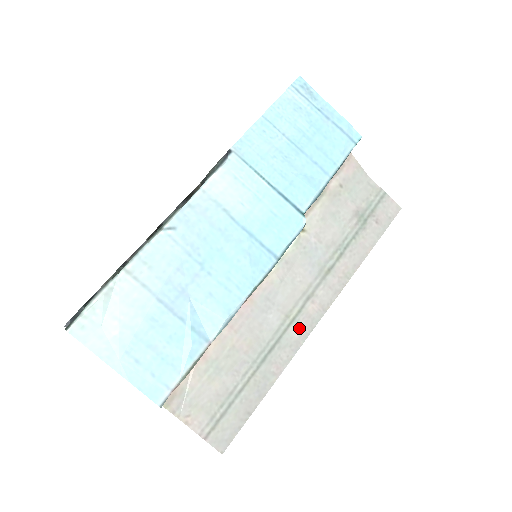
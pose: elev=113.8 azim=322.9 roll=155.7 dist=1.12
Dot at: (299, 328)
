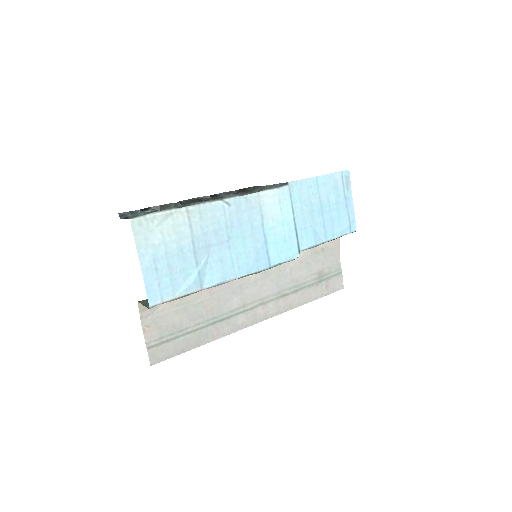
Dot at: (245, 318)
